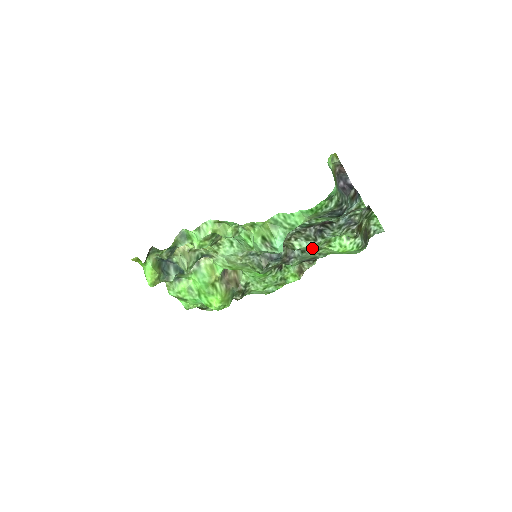
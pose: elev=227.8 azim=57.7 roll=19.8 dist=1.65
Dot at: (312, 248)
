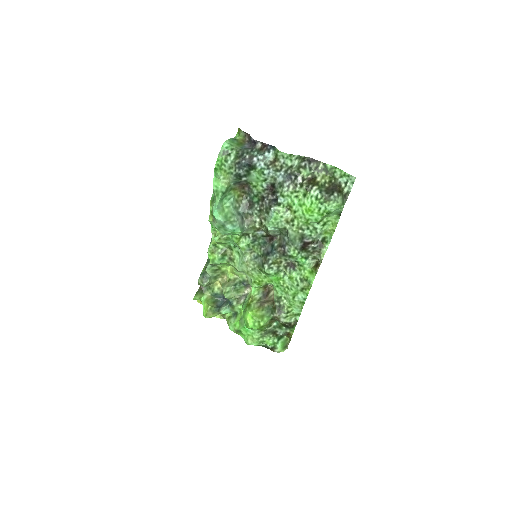
Dot at: (280, 221)
